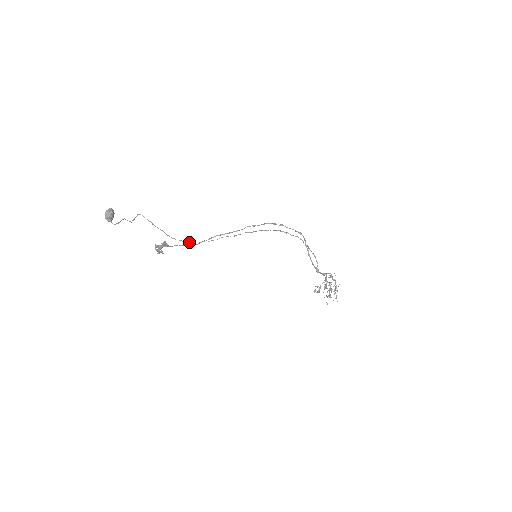
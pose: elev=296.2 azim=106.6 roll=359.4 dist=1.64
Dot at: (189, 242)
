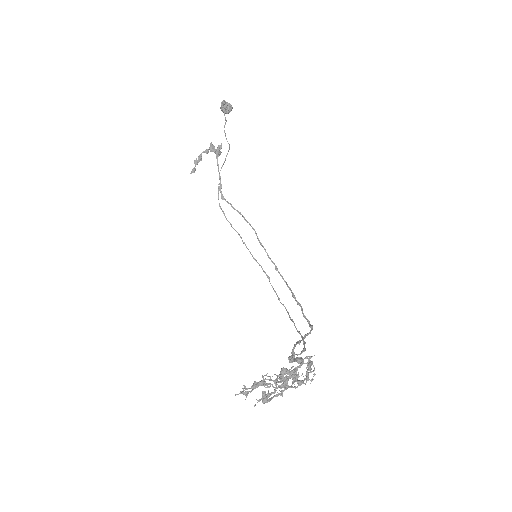
Dot at: occluded
